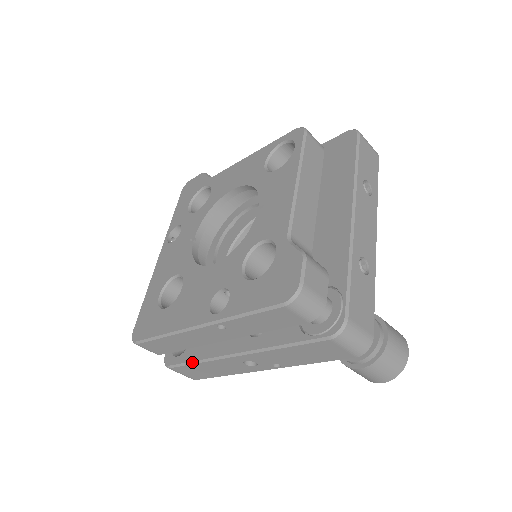
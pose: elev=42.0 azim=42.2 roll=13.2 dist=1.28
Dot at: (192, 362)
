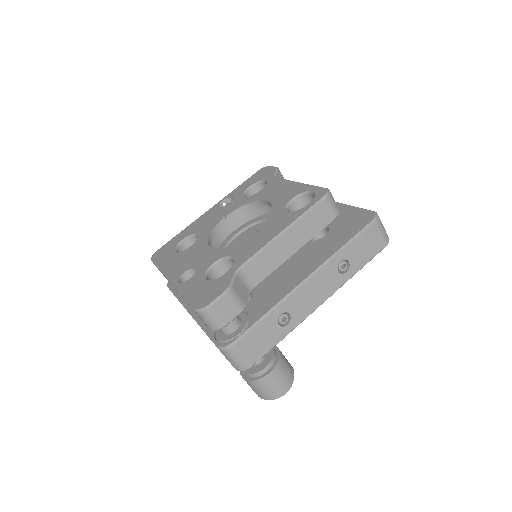
Dot at: (175, 294)
